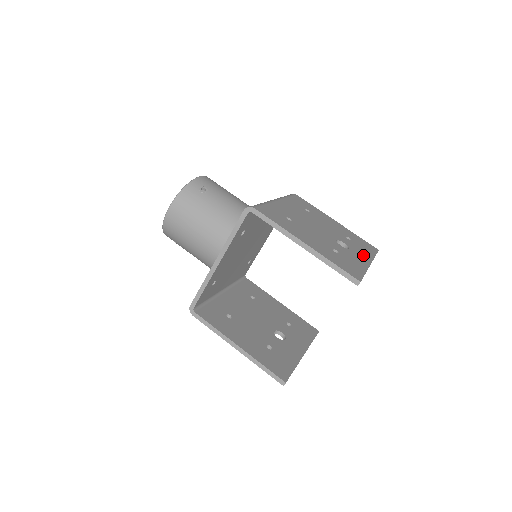
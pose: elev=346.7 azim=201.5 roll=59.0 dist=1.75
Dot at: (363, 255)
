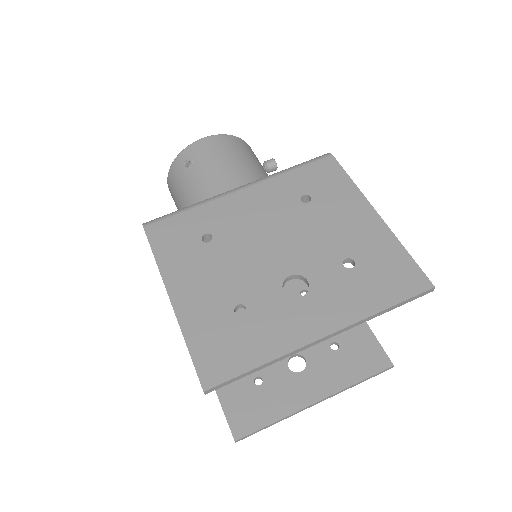
Dot at: (331, 312)
